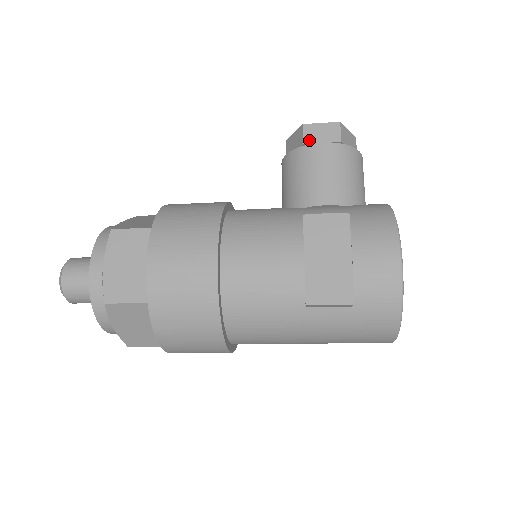
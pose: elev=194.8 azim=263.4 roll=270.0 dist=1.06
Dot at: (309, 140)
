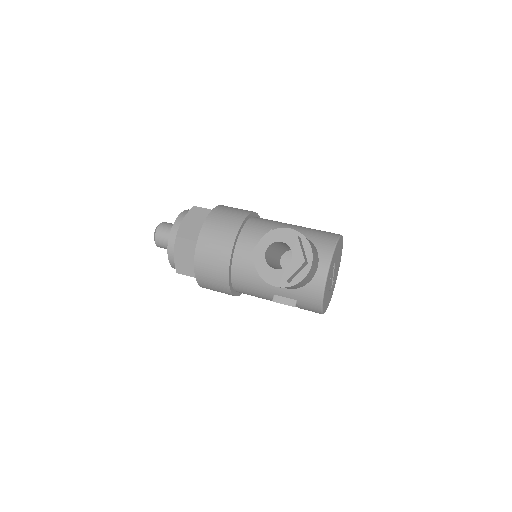
Dot at: occluded
